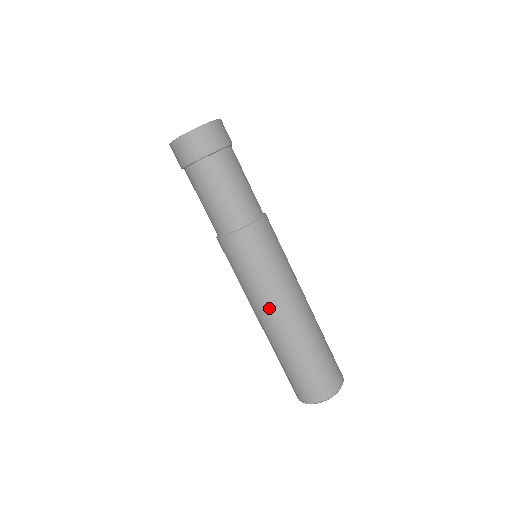
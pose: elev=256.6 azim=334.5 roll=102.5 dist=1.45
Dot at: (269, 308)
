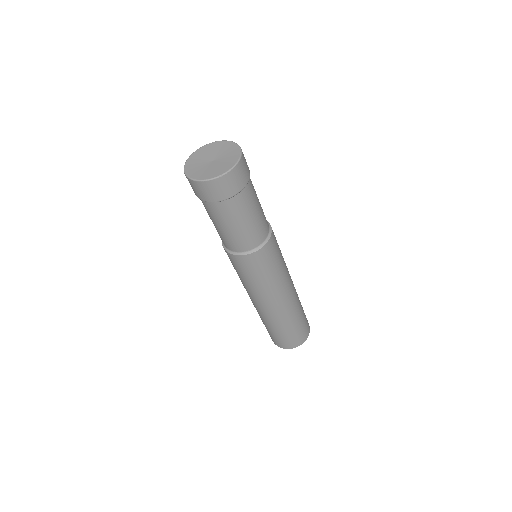
Dot at: (279, 296)
